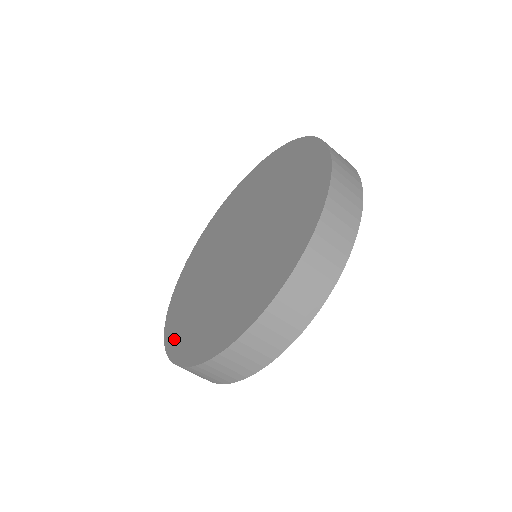
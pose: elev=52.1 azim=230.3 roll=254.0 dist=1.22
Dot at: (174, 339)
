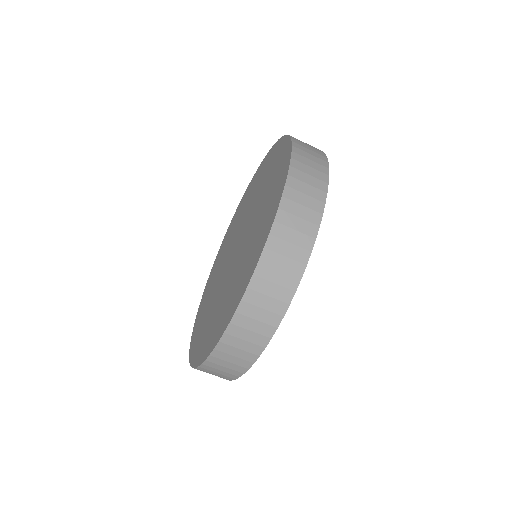
Dot at: (211, 341)
